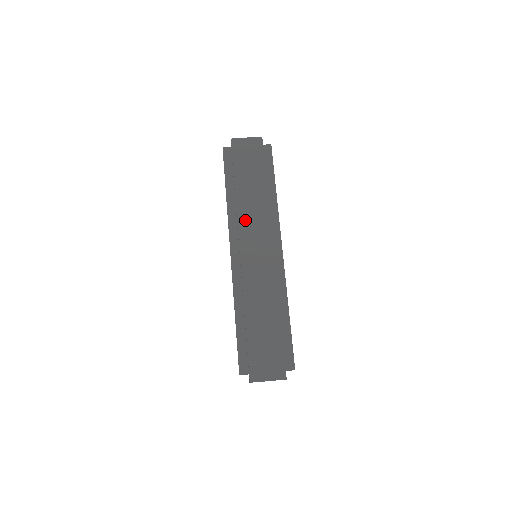
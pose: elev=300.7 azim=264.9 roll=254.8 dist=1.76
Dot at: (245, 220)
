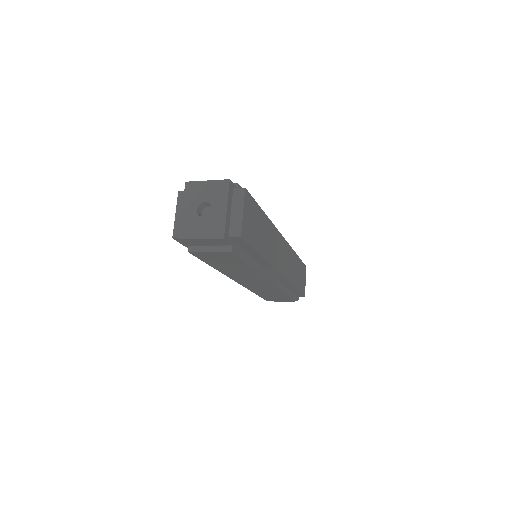
Dot at: occluded
